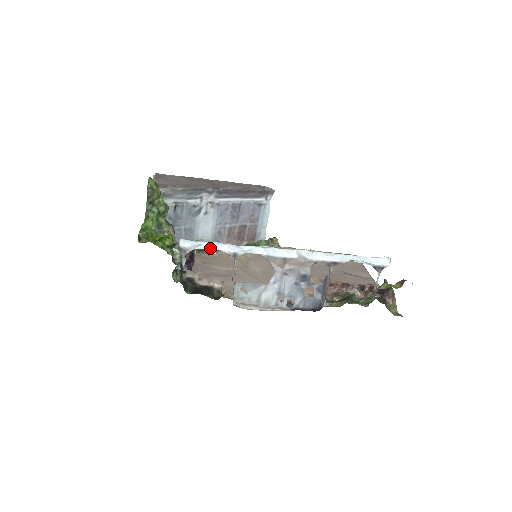
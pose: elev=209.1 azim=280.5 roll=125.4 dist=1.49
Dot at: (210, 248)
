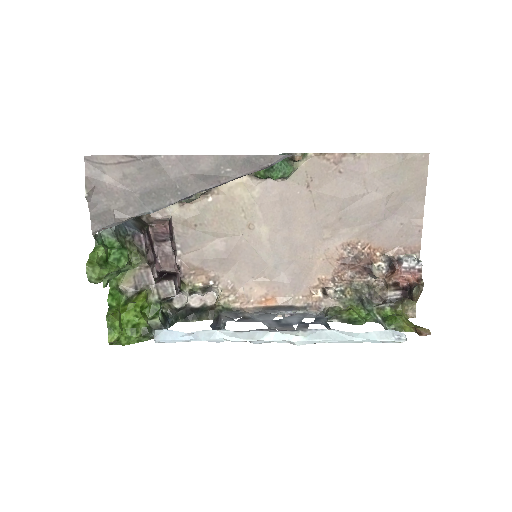
Dot at: (190, 340)
